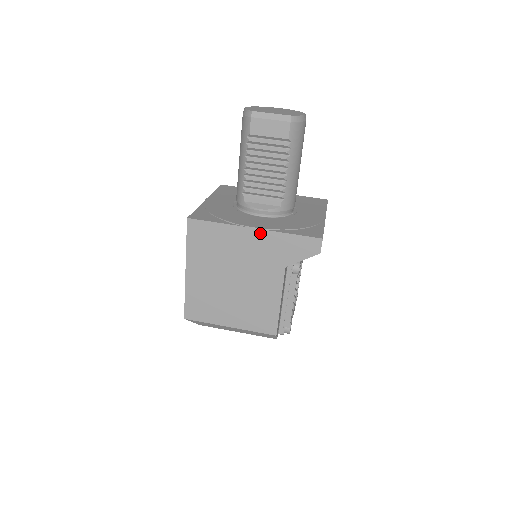
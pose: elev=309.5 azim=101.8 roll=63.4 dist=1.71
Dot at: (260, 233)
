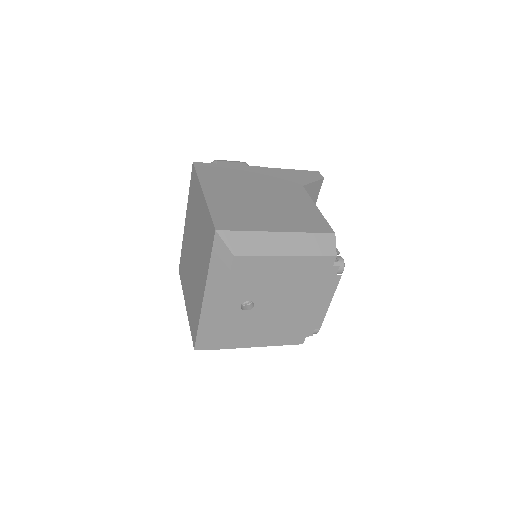
Dot at: (266, 169)
